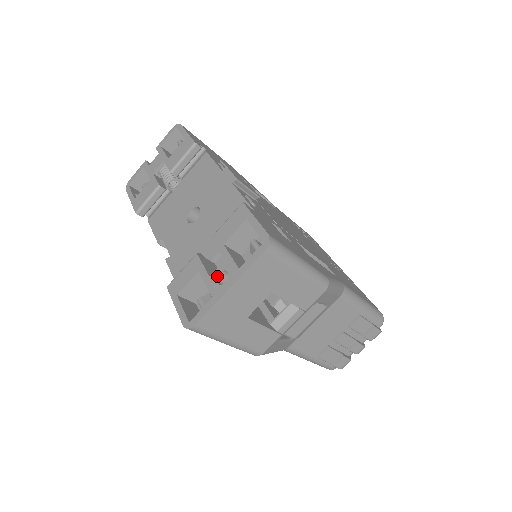
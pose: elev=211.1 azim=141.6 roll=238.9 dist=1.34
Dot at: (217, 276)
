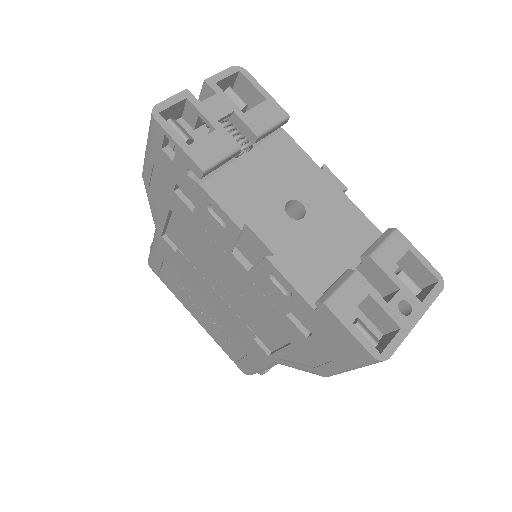
Dot at: occluded
